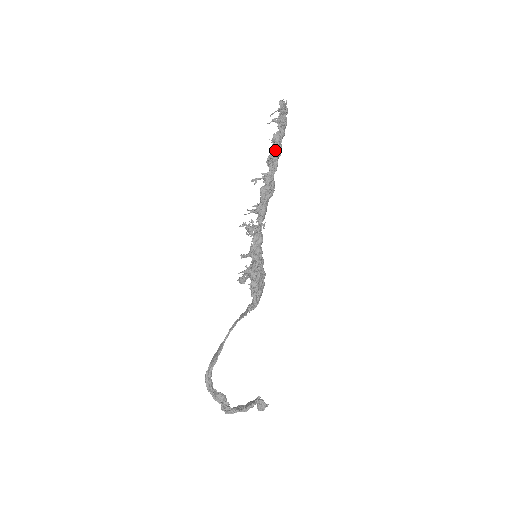
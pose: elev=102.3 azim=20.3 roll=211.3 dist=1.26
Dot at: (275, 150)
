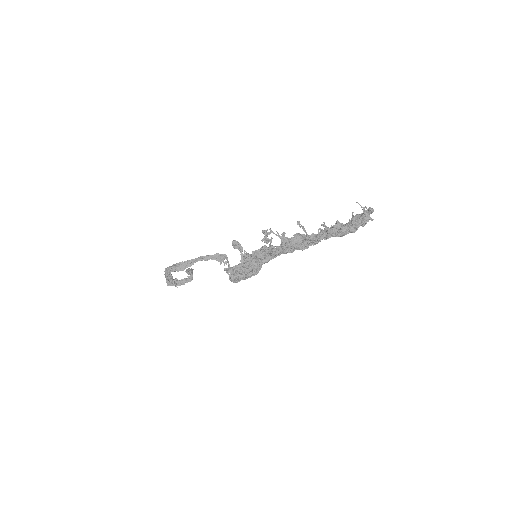
Dot at: (330, 235)
